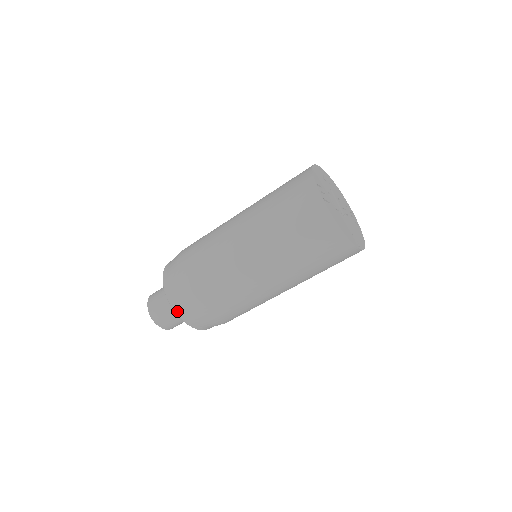
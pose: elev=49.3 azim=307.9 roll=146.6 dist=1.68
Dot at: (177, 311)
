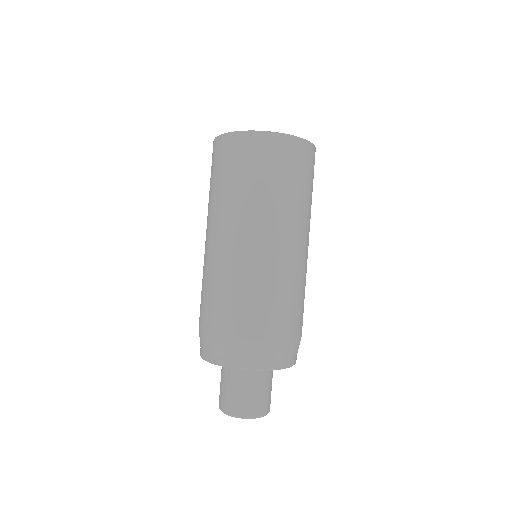
Dot at: (260, 366)
